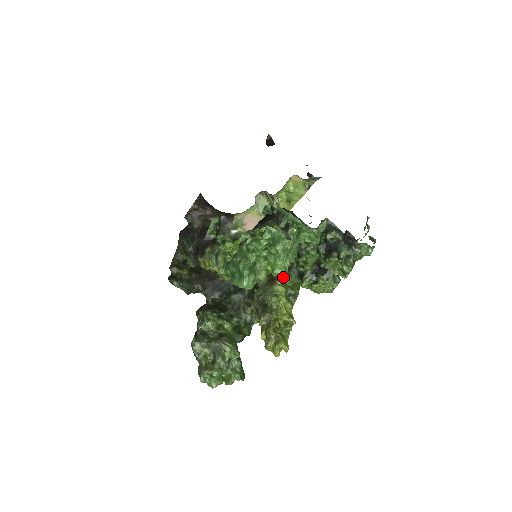
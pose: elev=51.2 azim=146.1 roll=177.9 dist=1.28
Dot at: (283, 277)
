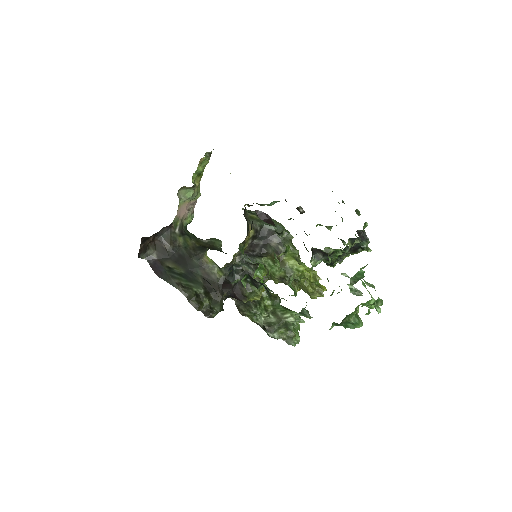
Dot at: occluded
